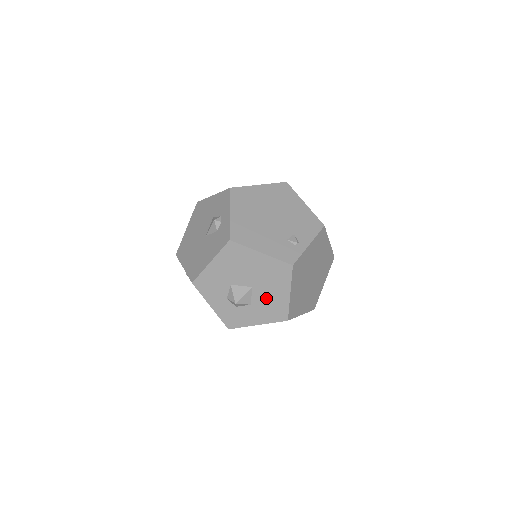
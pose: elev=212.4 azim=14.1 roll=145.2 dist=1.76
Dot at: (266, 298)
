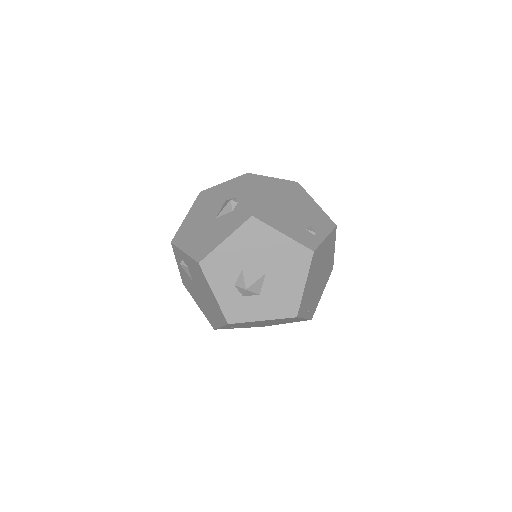
Dot at: (278, 288)
